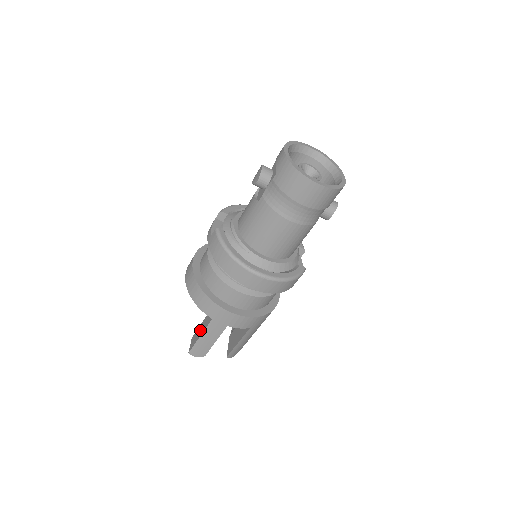
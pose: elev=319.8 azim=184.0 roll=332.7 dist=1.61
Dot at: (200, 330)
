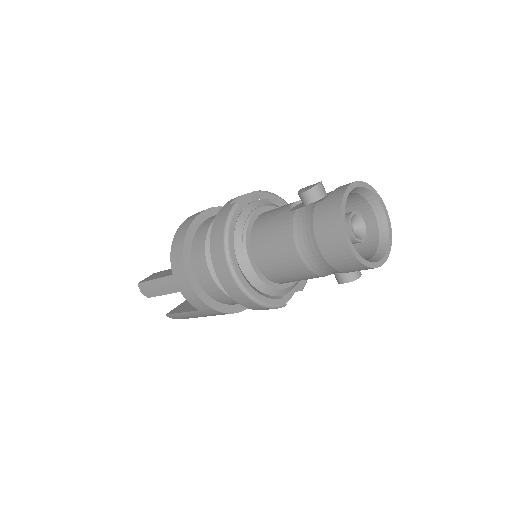
Dot at: (161, 274)
